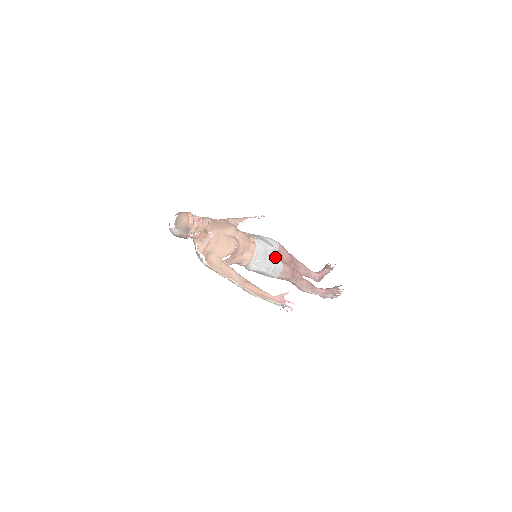
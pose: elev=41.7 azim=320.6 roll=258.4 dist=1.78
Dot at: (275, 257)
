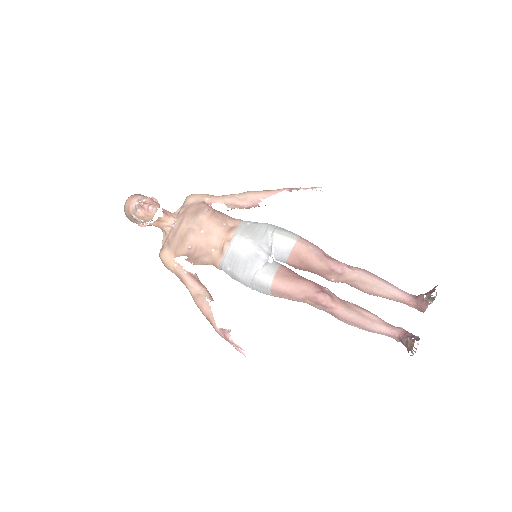
Dot at: (261, 267)
